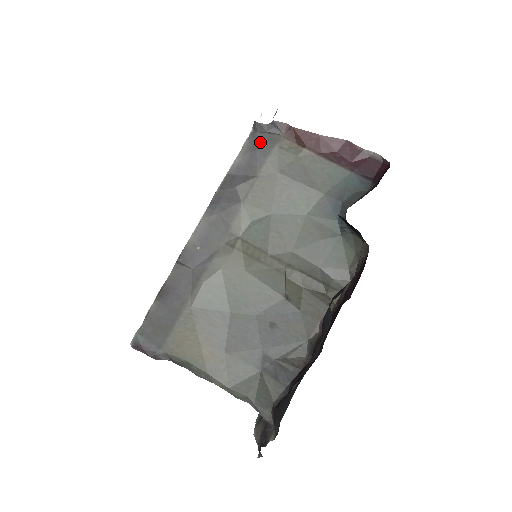
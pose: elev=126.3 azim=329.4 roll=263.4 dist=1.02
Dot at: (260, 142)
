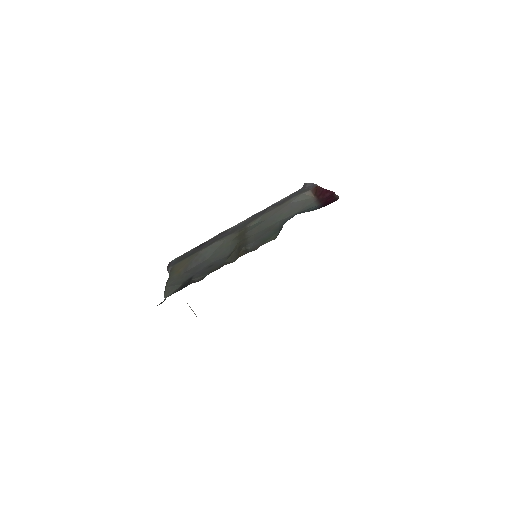
Dot at: (298, 191)
